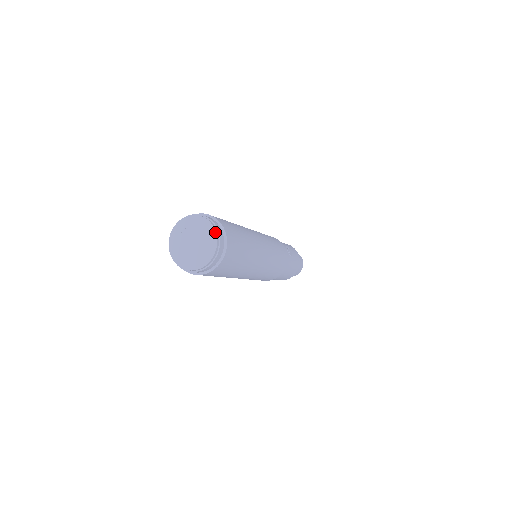
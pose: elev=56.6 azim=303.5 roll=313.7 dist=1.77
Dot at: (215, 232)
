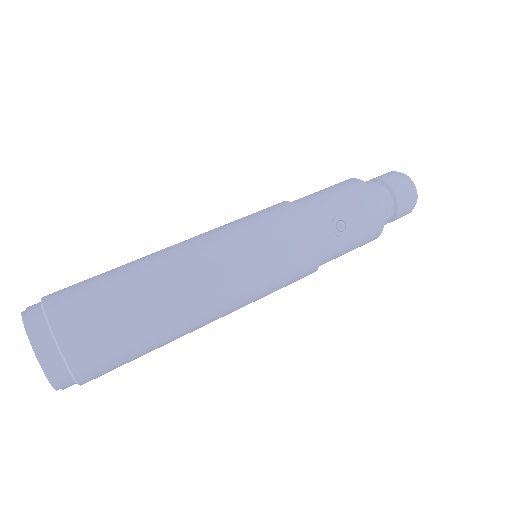
Dot at: (40, 365)
